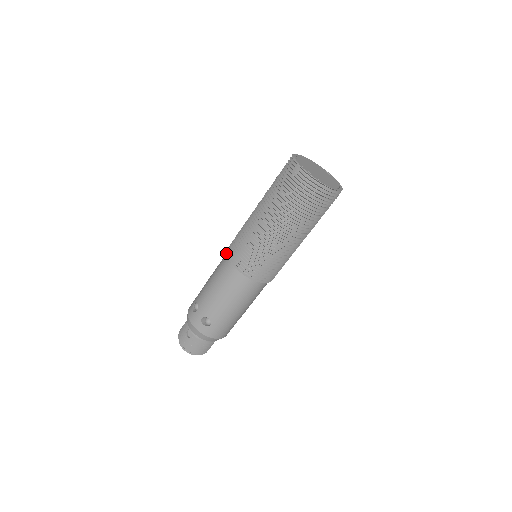
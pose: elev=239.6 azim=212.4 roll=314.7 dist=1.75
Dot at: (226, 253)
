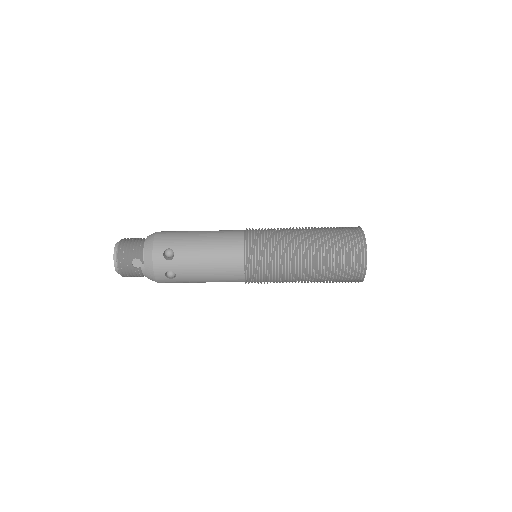
Dot at: (239, 239)
